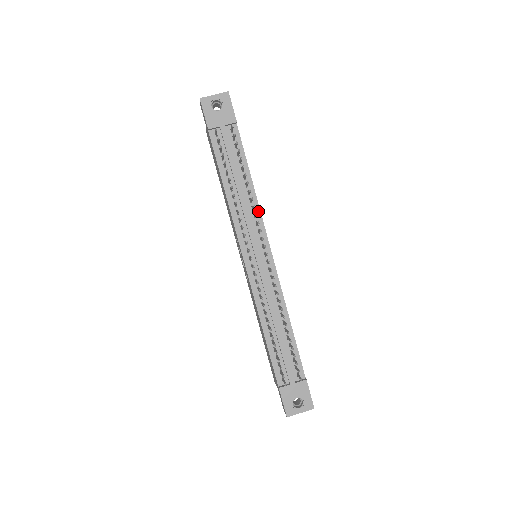
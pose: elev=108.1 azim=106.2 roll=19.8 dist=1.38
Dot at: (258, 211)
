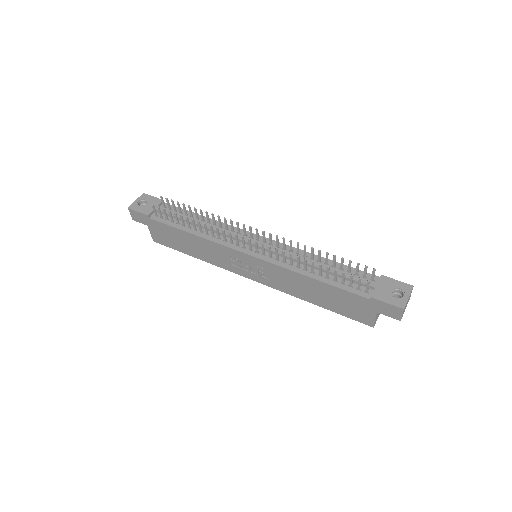
Dot at: occluded
